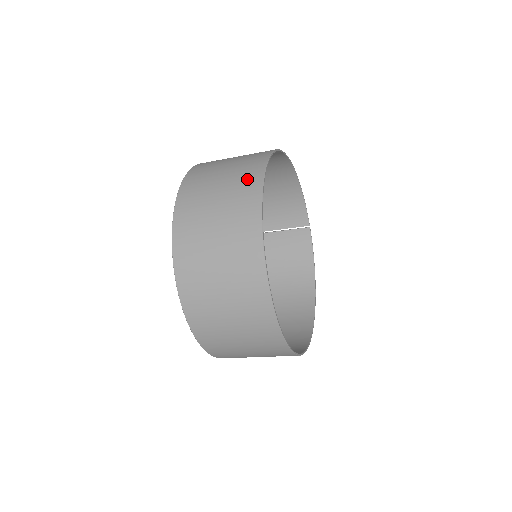
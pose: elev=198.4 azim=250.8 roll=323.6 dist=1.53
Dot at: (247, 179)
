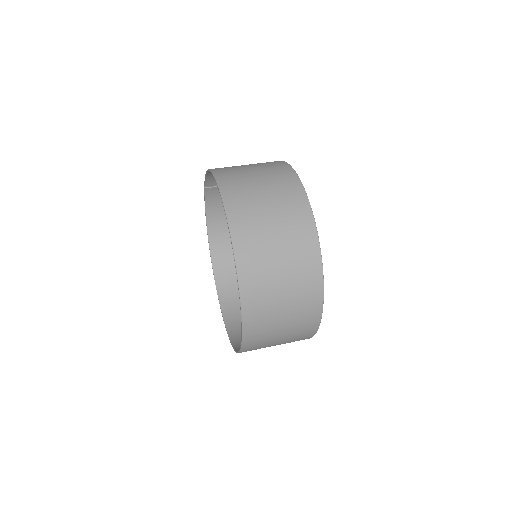
Dot at: (307, 265)
